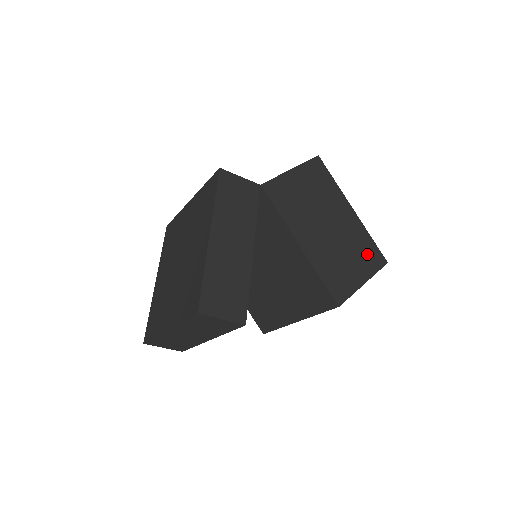
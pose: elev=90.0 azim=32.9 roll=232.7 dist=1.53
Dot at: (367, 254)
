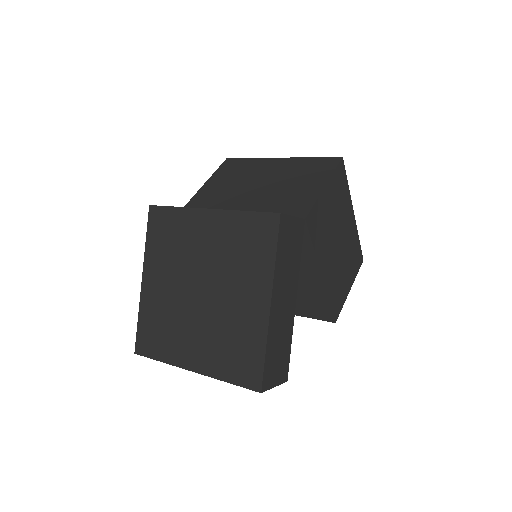
Dot at: (355, 259)
